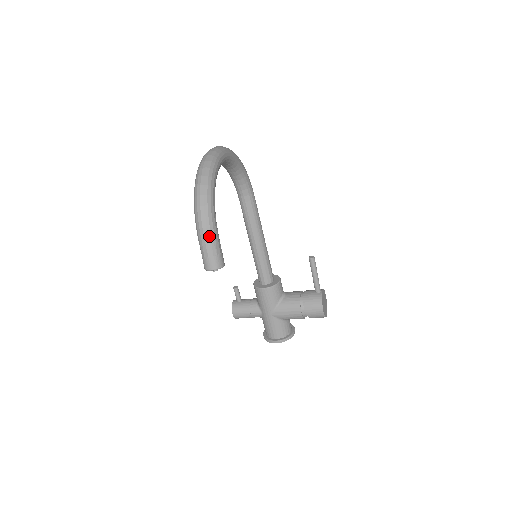
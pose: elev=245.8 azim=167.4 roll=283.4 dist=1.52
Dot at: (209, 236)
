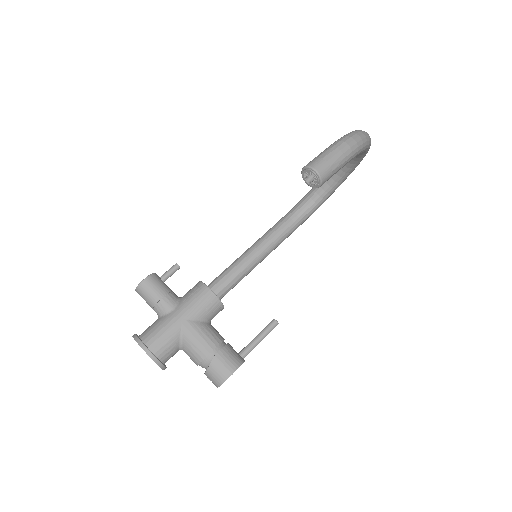
Dot at: (345, 154)
